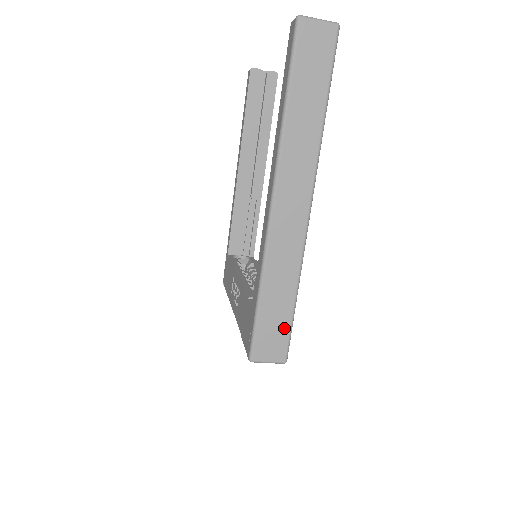
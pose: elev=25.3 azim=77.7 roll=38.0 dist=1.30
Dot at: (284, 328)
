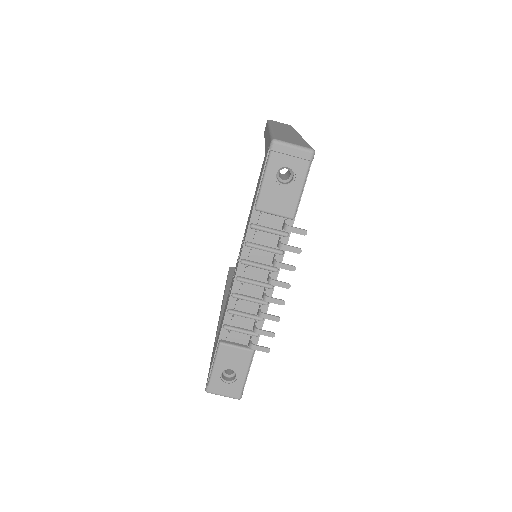
Dot at: (302, 143)
